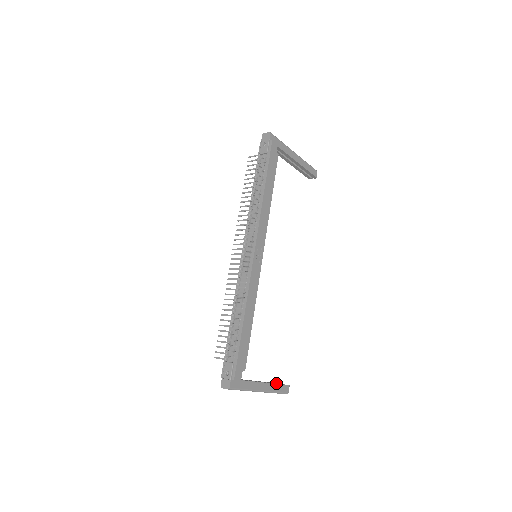
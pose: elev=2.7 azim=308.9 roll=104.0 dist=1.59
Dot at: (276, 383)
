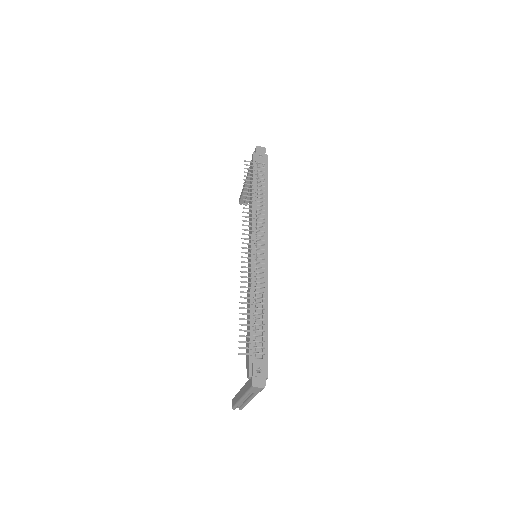
Dot at: occluded
